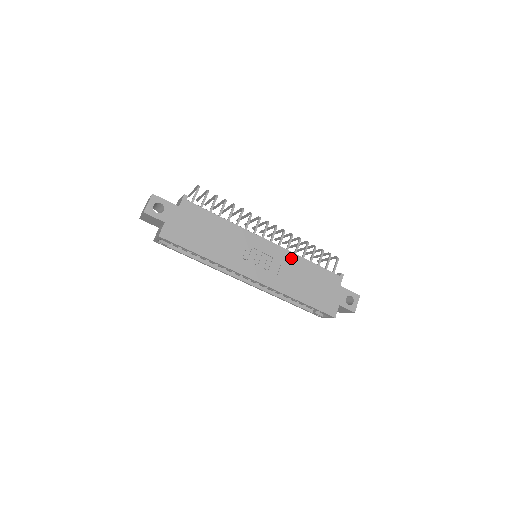
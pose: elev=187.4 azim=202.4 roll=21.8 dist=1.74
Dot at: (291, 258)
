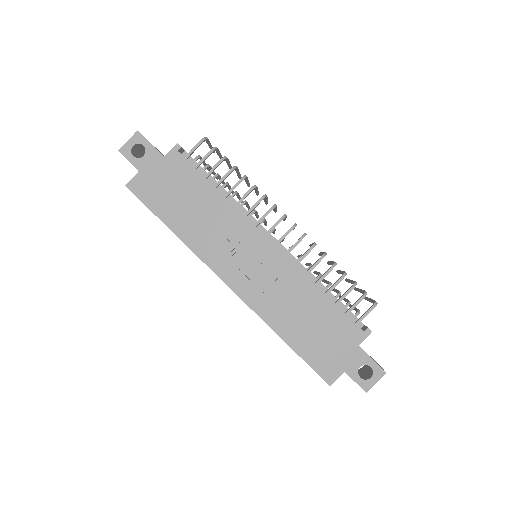
Dot at: (295, 277)
